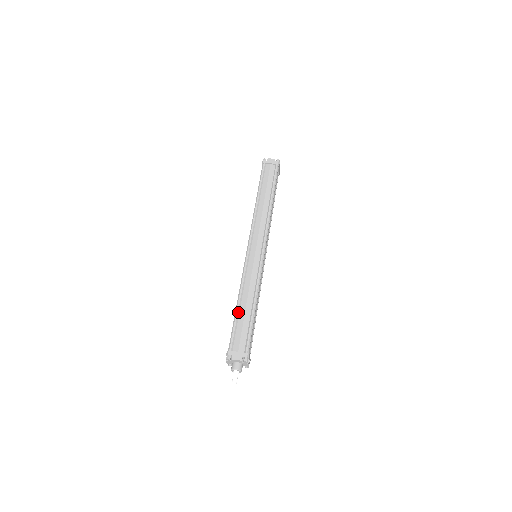
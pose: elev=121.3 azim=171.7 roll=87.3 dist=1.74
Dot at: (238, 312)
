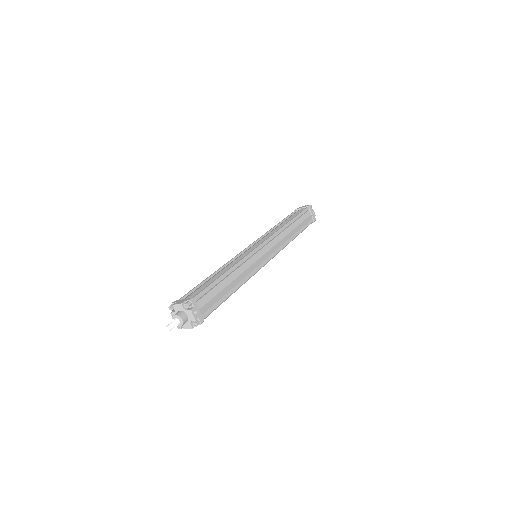
Dot at: (206, 280)
